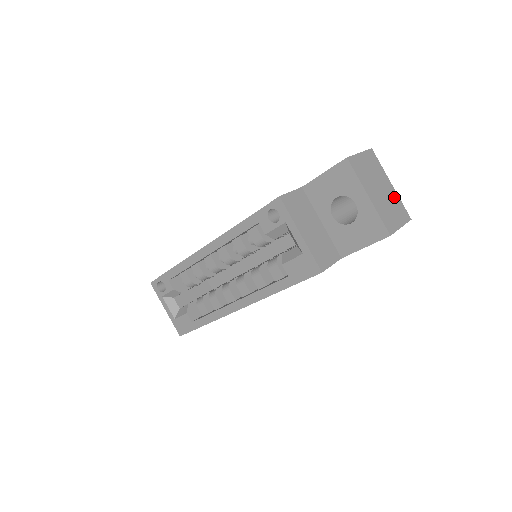
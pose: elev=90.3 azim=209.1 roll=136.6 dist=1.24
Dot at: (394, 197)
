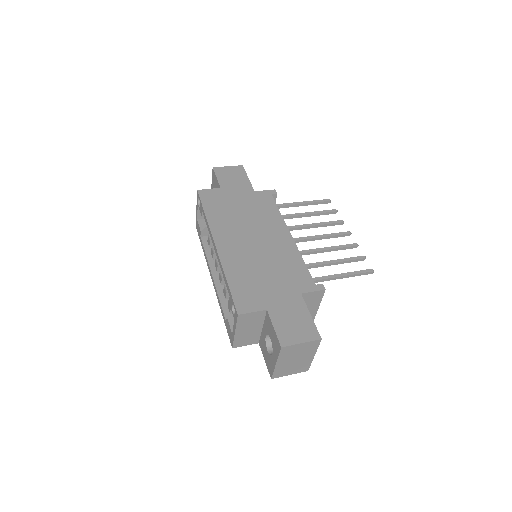
Dot at: (306, 362)
